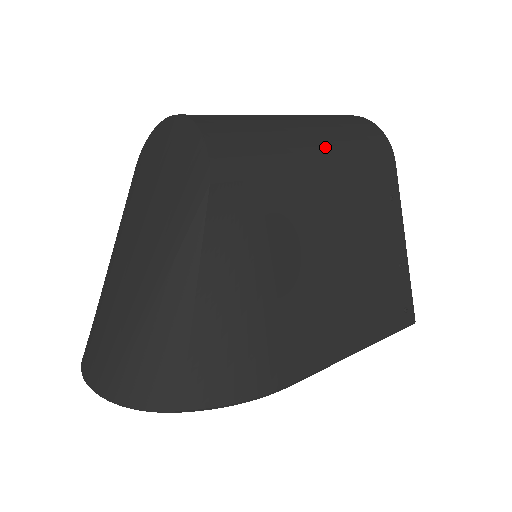
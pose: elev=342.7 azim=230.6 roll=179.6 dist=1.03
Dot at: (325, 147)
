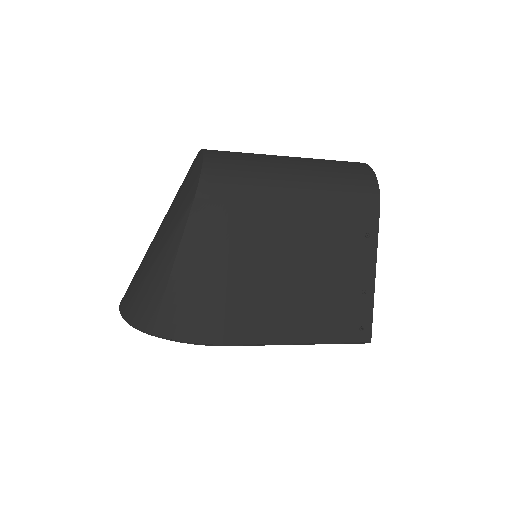
Dot at: (305, 186)
